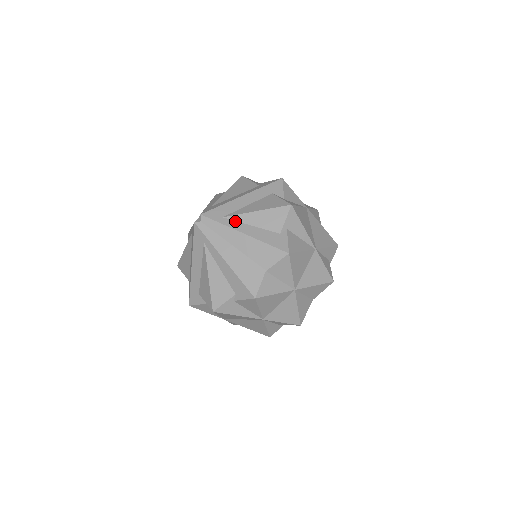
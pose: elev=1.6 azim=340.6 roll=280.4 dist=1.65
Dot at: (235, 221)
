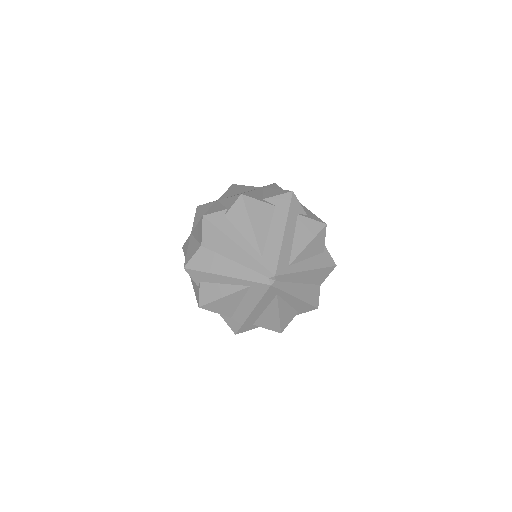
Dot at: (297, 263)
